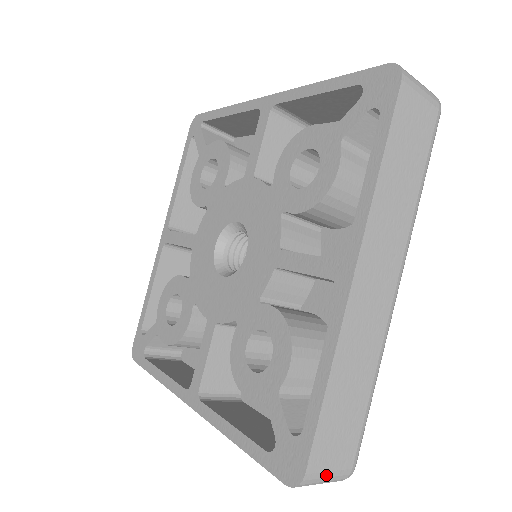
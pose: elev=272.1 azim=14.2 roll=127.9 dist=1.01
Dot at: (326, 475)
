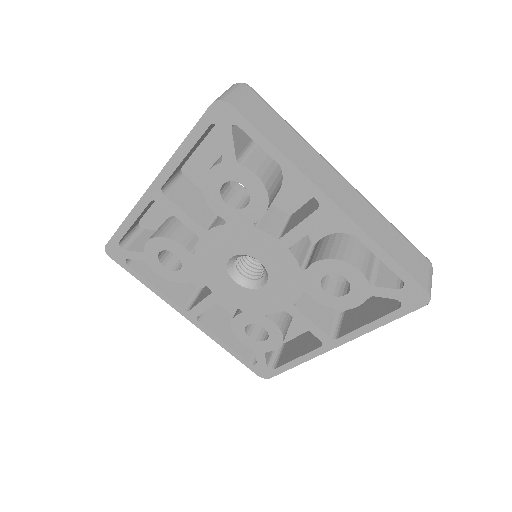
Dot at: occluded
